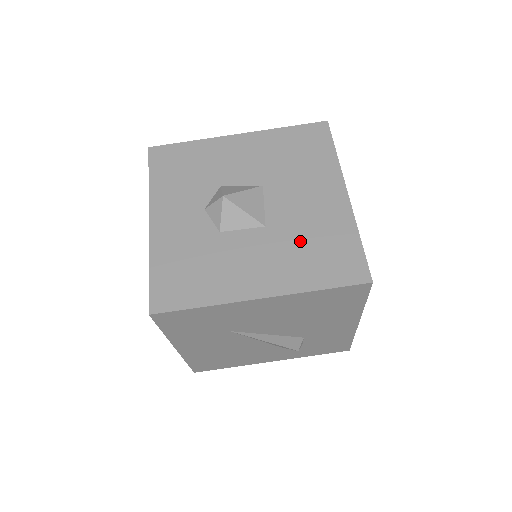
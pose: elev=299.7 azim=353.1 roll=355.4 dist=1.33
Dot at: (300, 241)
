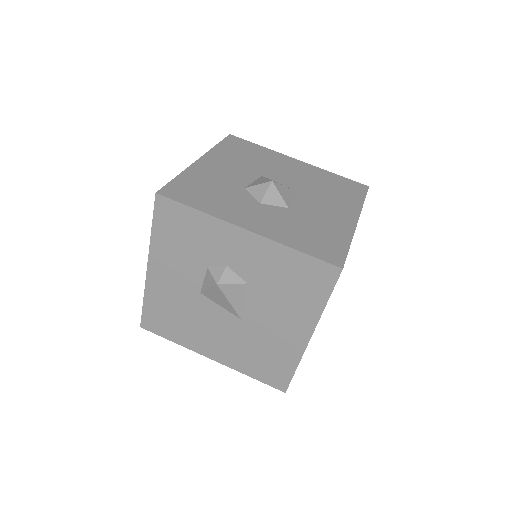
Dot at: (323, 189)
